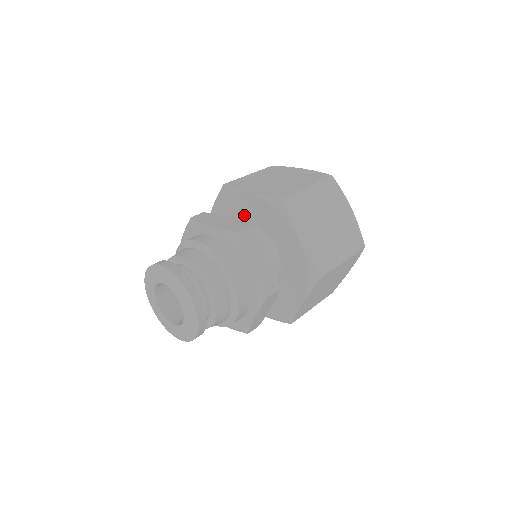
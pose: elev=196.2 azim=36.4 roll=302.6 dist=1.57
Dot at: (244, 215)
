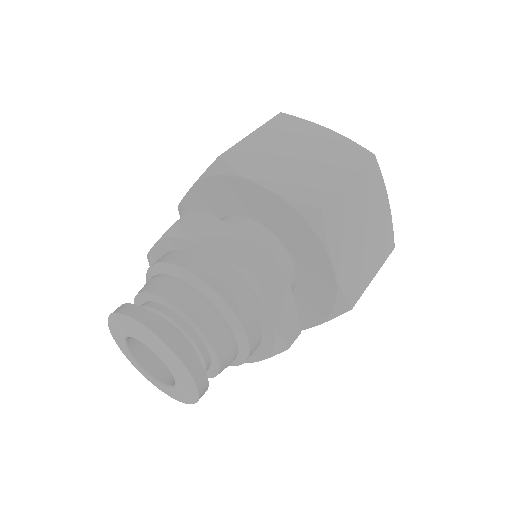
Dot at: occluded
